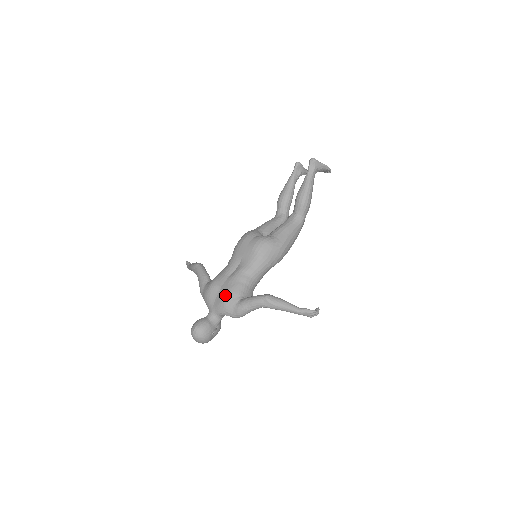
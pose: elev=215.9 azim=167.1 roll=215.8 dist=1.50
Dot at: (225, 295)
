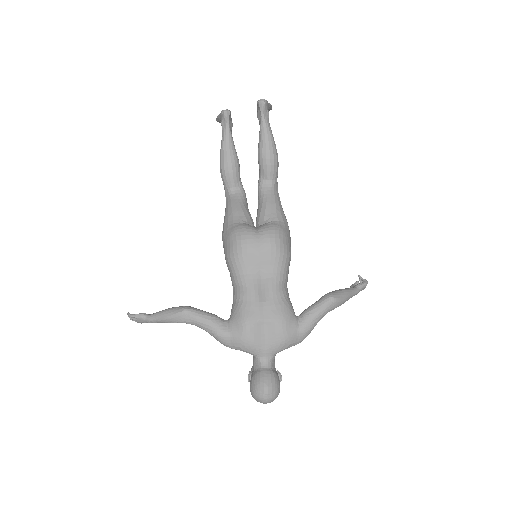
Dot at: (280, 326)
